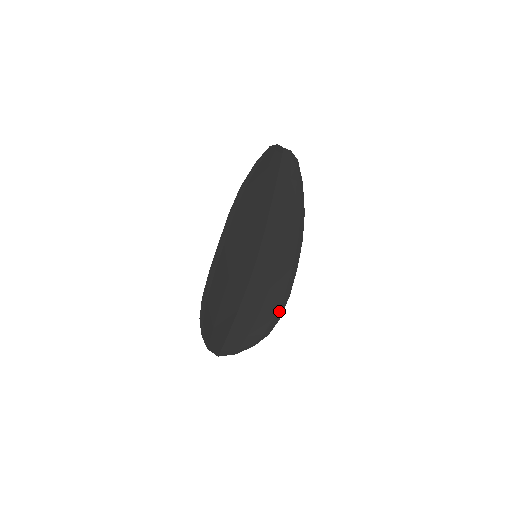
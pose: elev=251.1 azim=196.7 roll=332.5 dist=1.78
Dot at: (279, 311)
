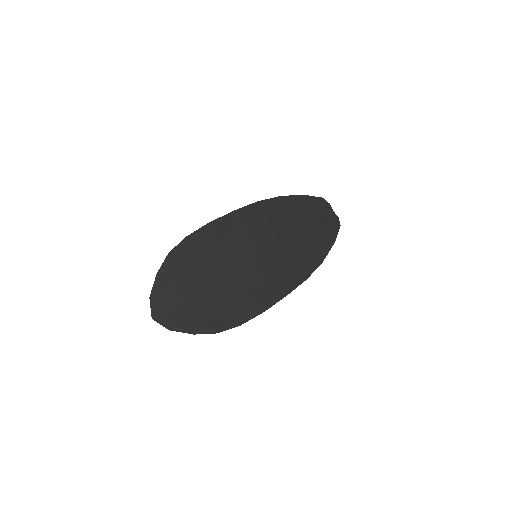
Dot at: (243, 318)
